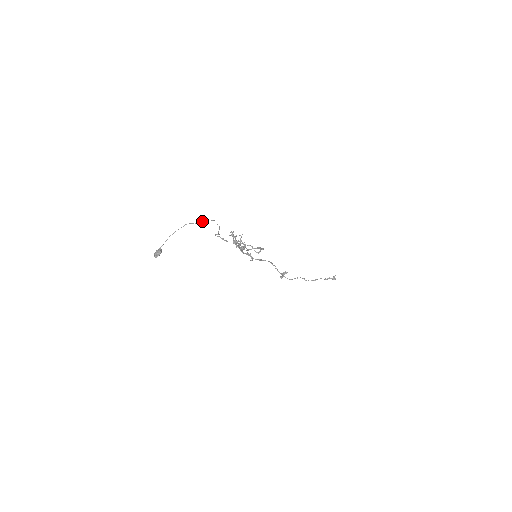
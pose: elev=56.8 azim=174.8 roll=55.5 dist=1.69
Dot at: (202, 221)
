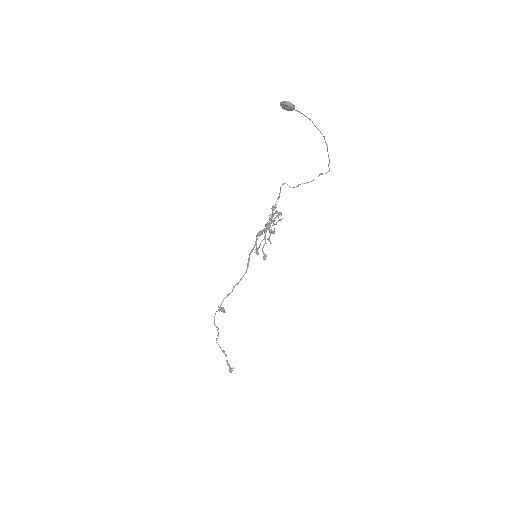
Dot at: occluded
